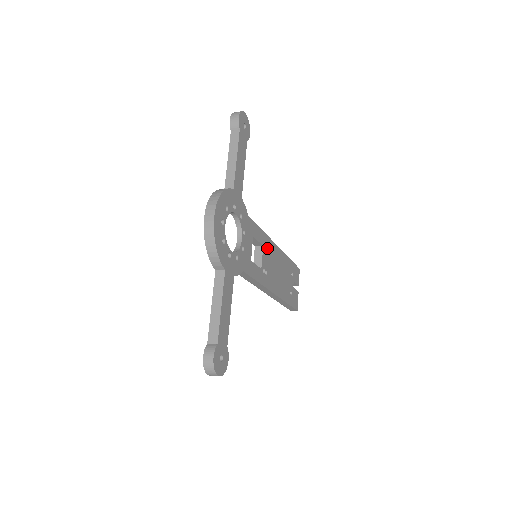
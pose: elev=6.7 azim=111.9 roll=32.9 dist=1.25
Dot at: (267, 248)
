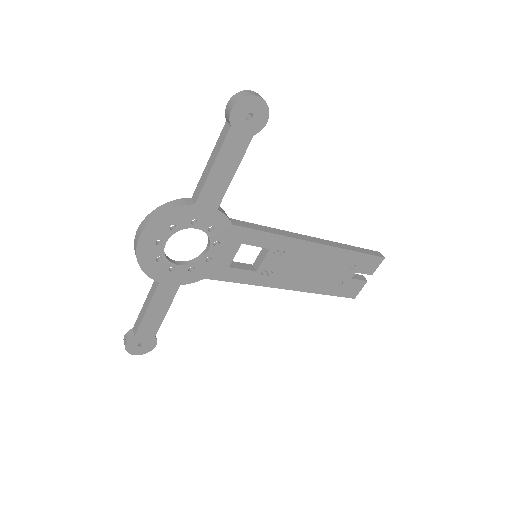
Dot at: (282, 249)
